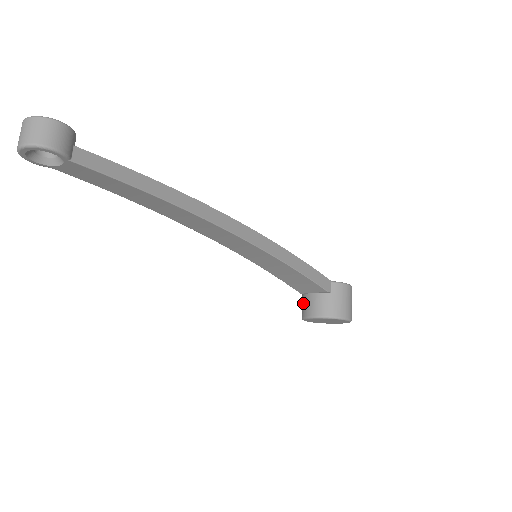
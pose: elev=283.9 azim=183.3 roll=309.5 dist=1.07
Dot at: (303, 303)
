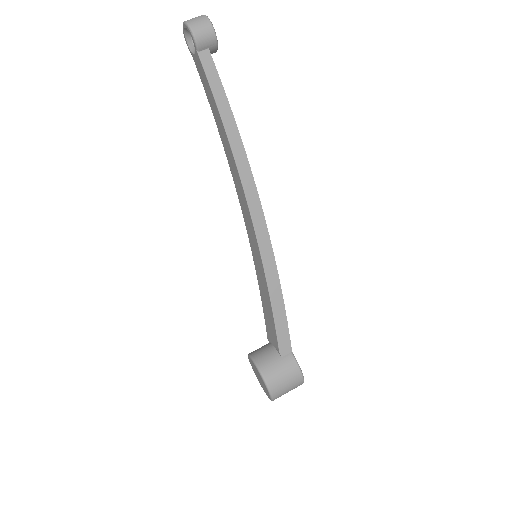
Dot at: occluded
